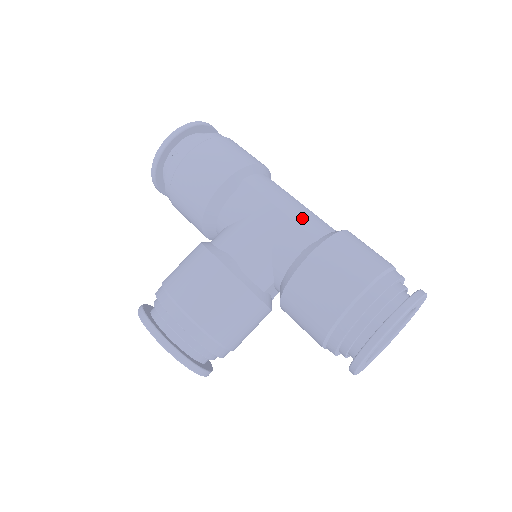
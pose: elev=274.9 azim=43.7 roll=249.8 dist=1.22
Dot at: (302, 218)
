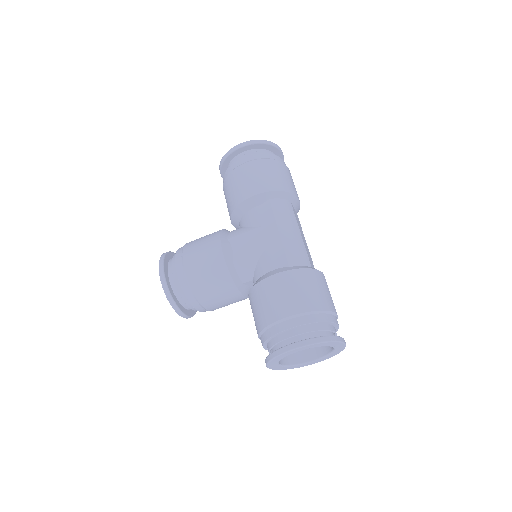
Dot at: (290, 246)
